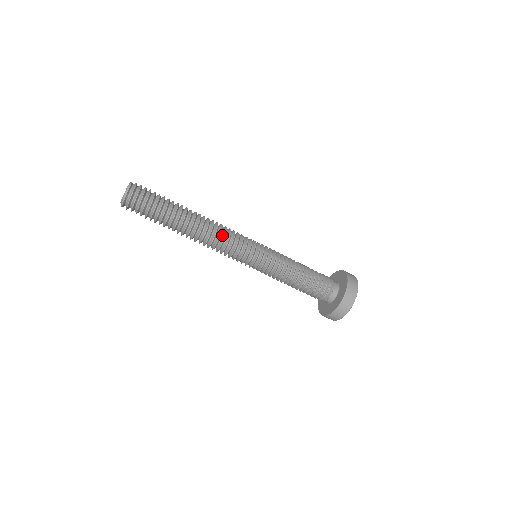
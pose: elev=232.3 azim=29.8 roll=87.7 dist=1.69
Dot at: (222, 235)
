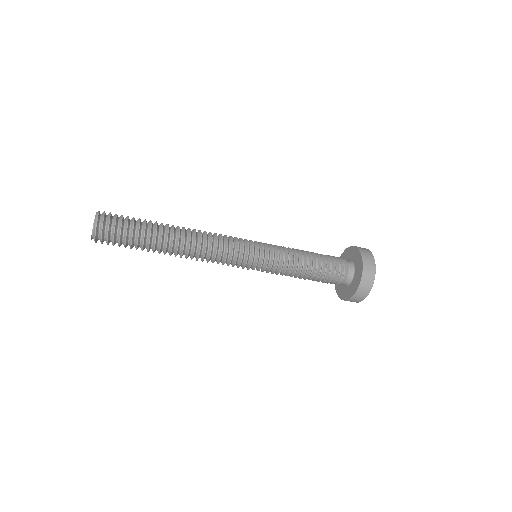
Dot at: (213, 236)
